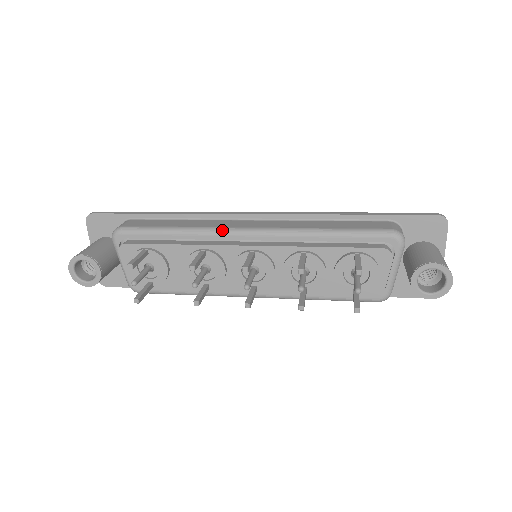
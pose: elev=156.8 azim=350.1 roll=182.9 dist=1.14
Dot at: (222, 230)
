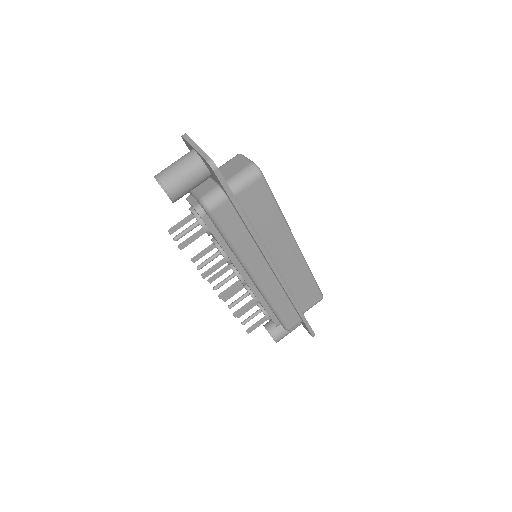
Dot at: (247, 269)
